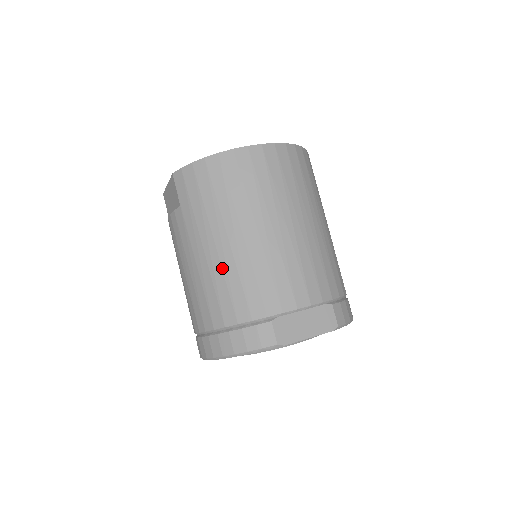
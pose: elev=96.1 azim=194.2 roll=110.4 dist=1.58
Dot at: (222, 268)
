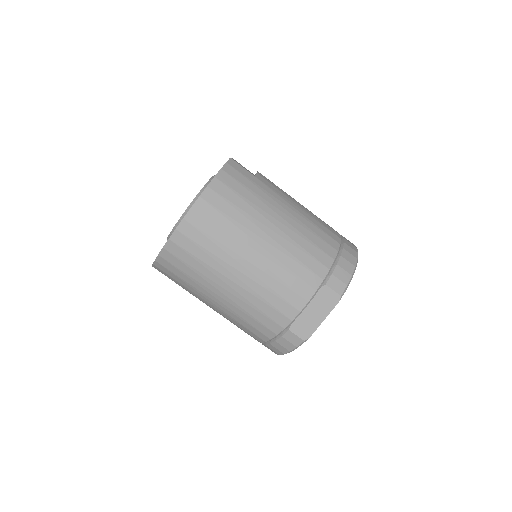
Dot at: (232, 313)
